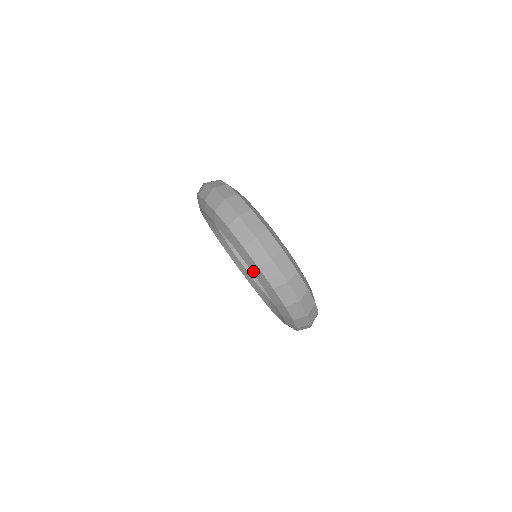
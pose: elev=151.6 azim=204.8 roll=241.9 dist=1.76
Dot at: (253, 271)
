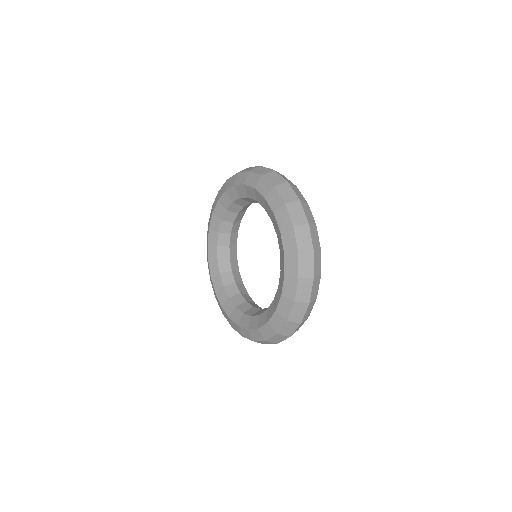
Dot at: (275, 212)
